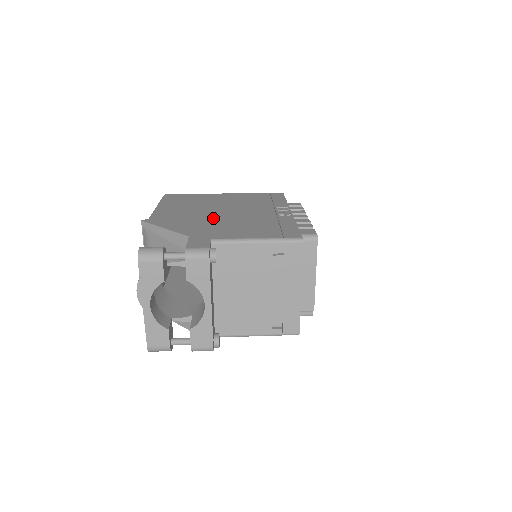
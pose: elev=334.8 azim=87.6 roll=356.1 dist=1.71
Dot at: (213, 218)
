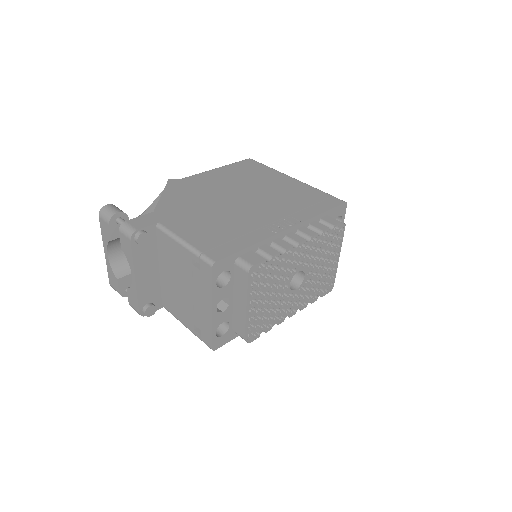
Dot at: (213, 202)
